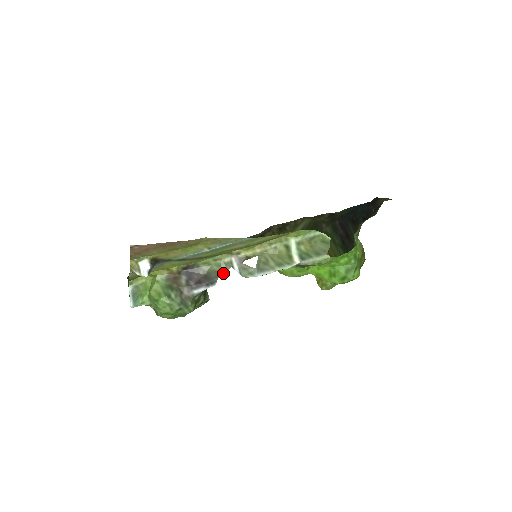
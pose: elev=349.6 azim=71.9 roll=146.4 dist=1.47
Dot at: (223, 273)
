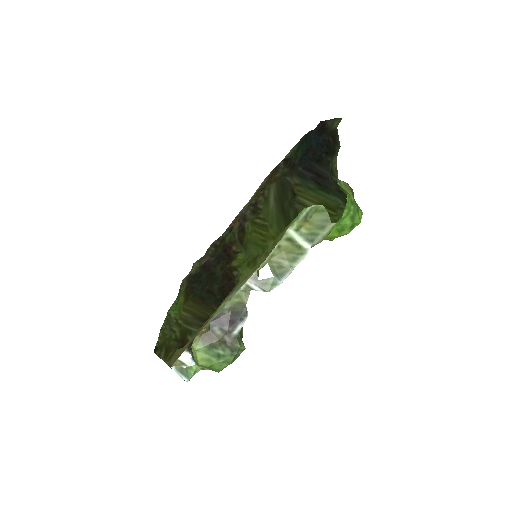
Dot at: (247, 300)
